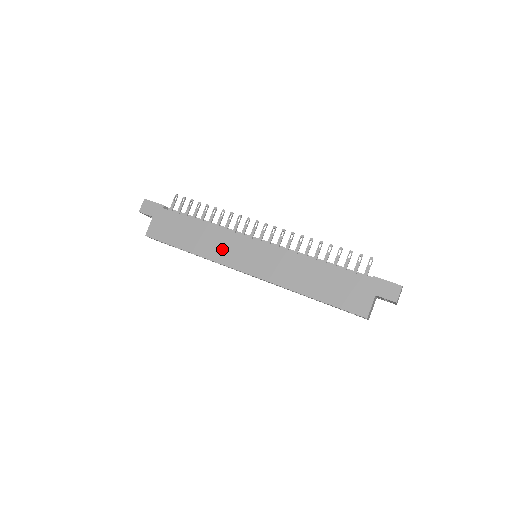
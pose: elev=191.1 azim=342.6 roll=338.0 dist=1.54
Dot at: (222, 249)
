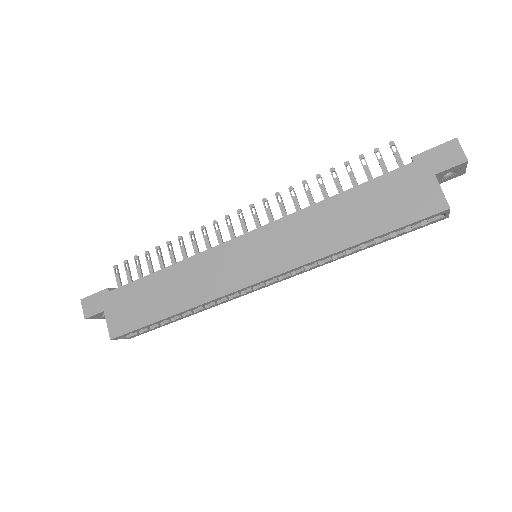
Dot at: (210, 279)
